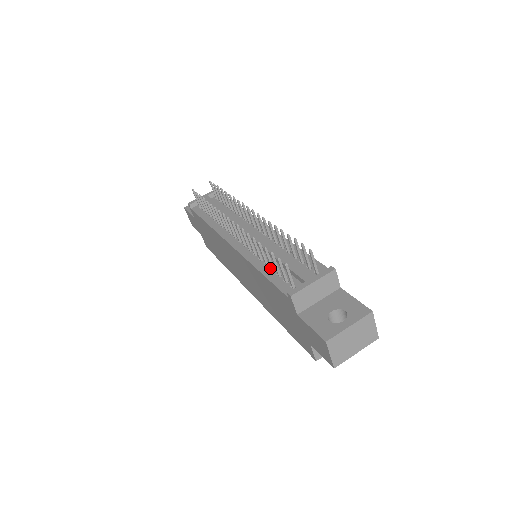
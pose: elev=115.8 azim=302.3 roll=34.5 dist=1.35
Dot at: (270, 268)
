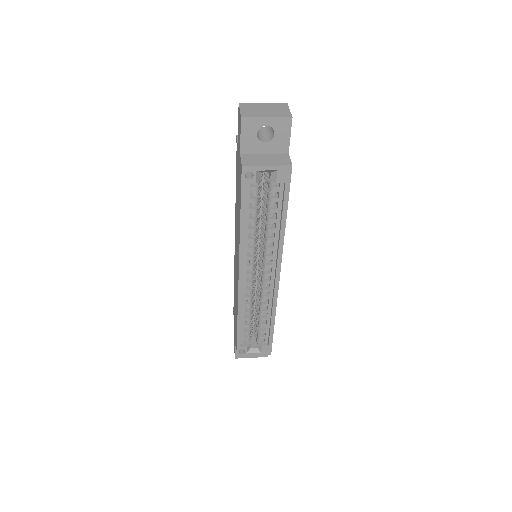
Dot at: occluded
